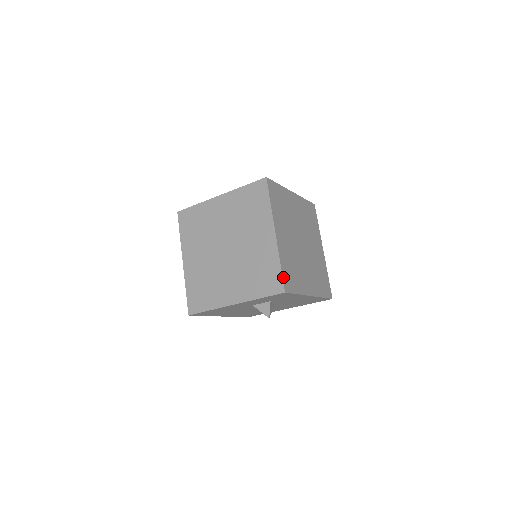
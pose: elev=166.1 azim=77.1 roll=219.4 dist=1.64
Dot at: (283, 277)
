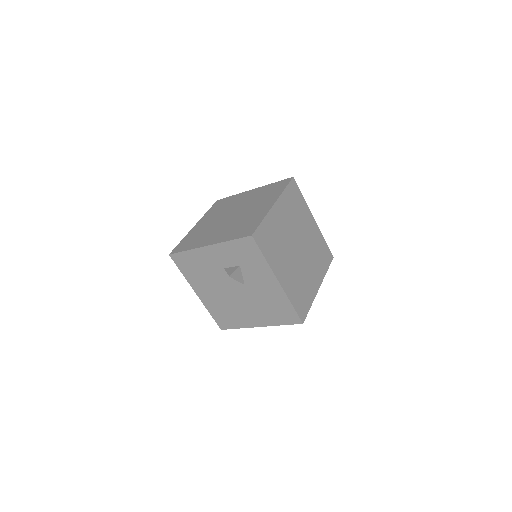
Dot at: (258, 228)
